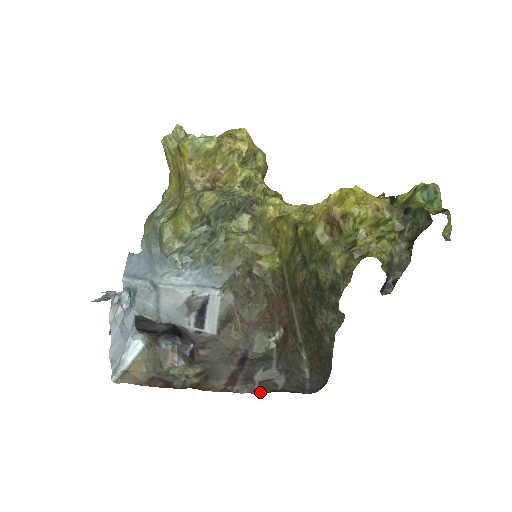
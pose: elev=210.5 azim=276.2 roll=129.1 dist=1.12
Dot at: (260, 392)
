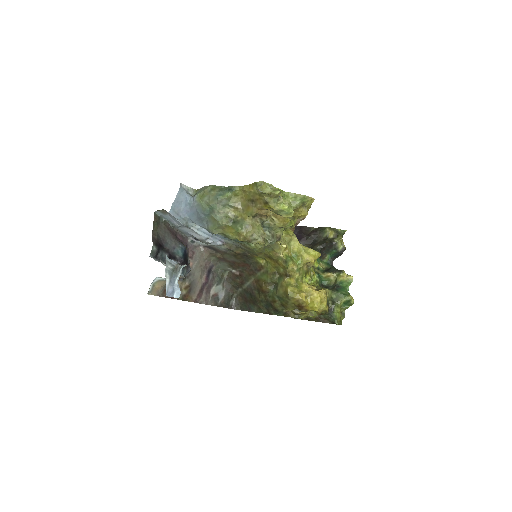
Dot at: (210, 304)
